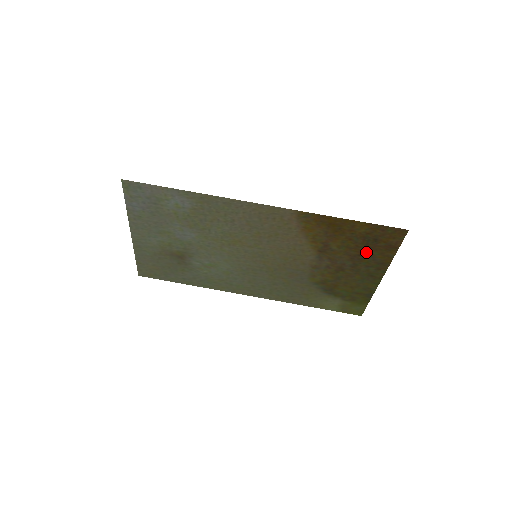
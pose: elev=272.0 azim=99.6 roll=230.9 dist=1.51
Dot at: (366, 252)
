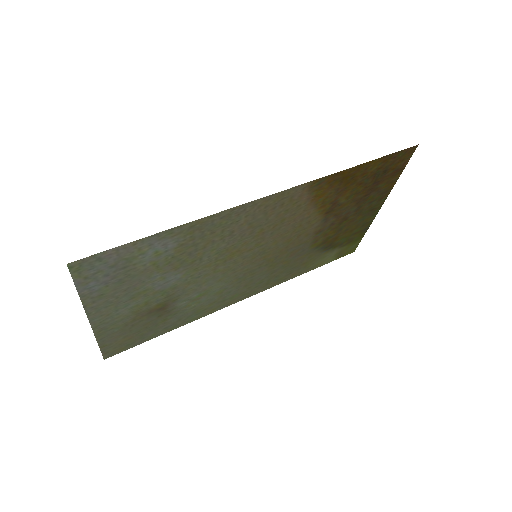
Dot at: (373, 189)
